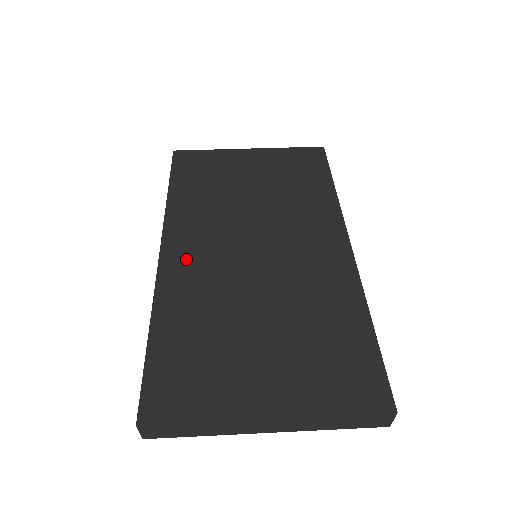
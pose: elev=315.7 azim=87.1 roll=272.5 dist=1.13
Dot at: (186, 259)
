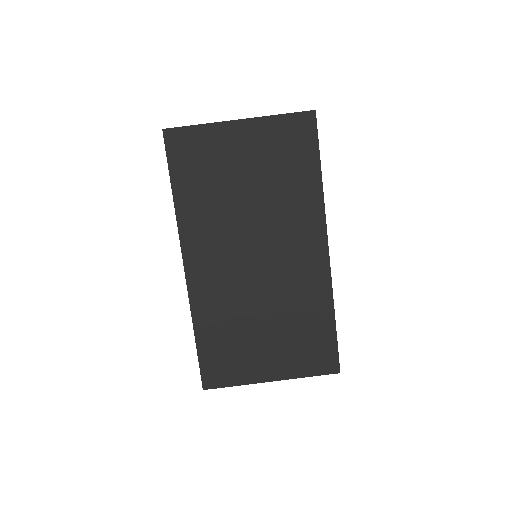
Dot at: (205, 274)
